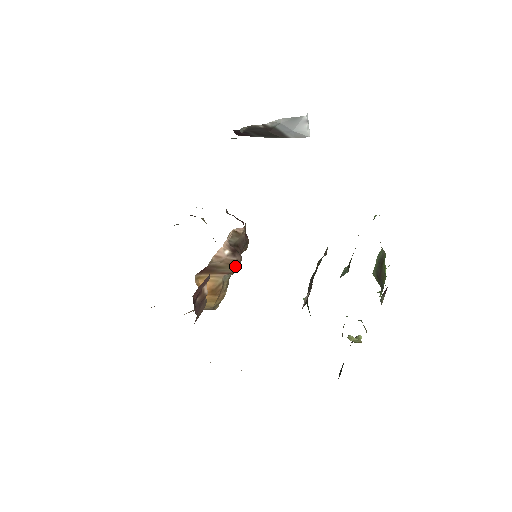
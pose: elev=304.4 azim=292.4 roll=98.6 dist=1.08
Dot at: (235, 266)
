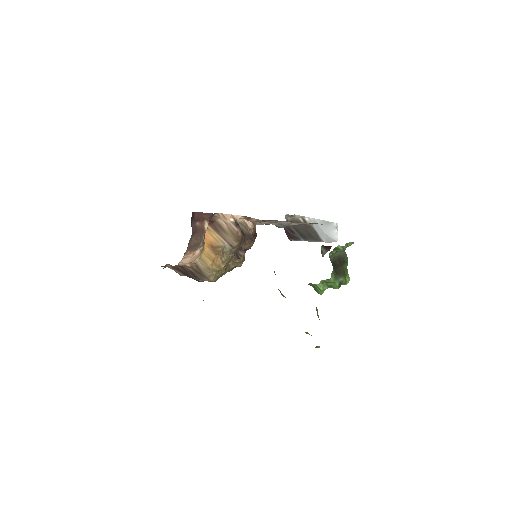
Dot at: (235, 238)
